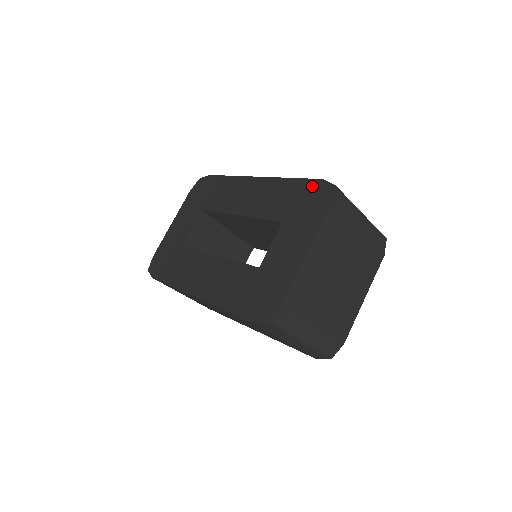
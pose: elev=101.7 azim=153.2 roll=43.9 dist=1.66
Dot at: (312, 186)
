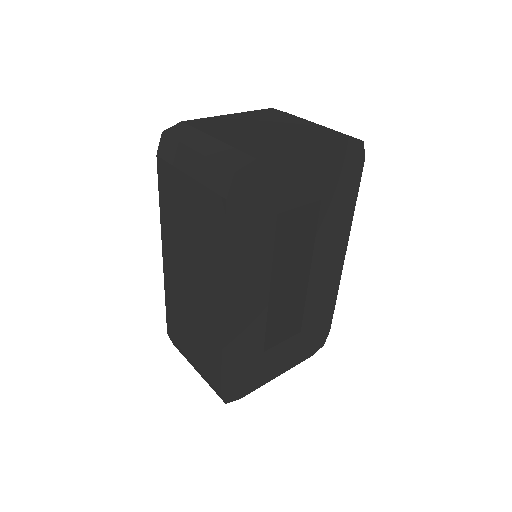
Dot at: occluded
